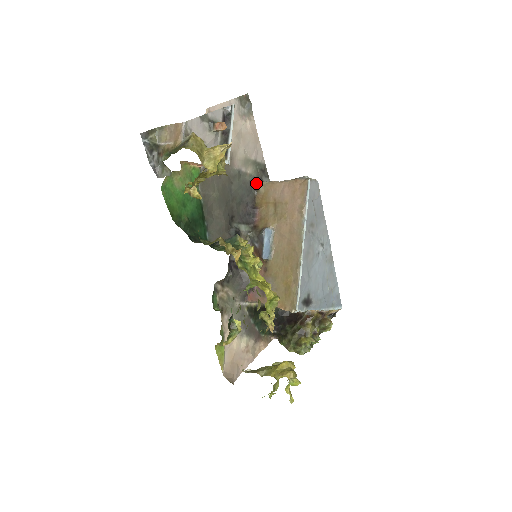
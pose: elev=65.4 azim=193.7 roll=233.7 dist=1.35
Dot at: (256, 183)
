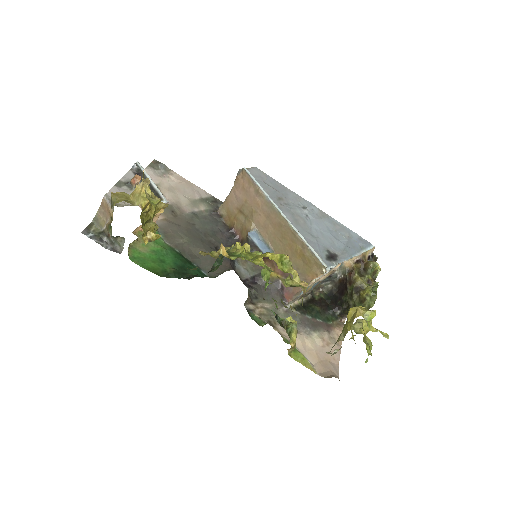
Dot at: (216, 212)
